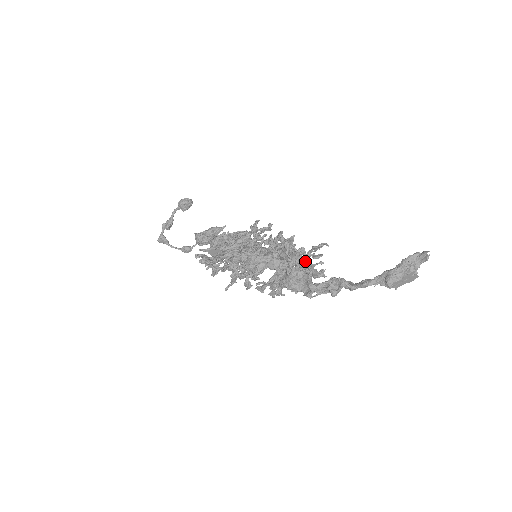
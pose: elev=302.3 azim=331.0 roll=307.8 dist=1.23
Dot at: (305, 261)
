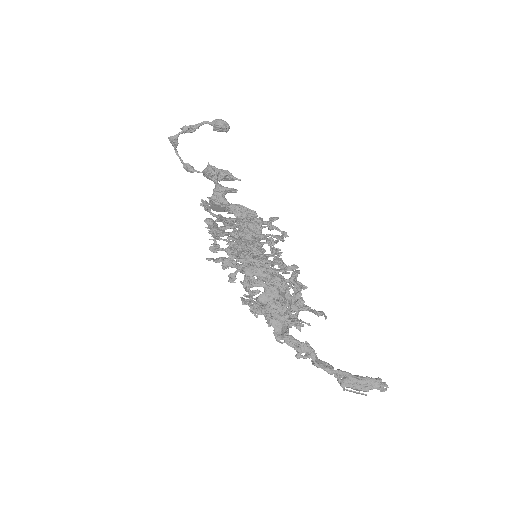
Dot at: occluded
